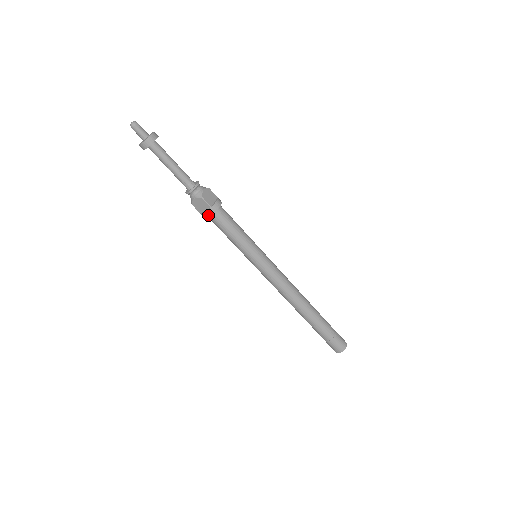
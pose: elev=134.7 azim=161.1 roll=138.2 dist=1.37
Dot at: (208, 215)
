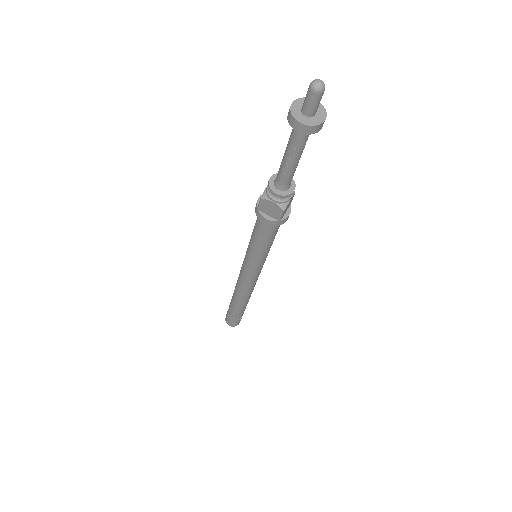
Dot at: (267, 223)
